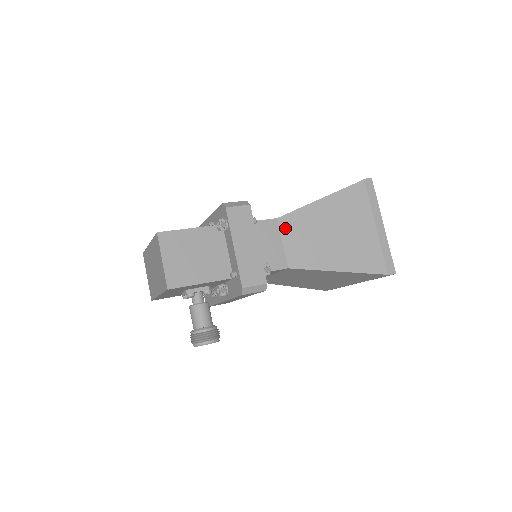
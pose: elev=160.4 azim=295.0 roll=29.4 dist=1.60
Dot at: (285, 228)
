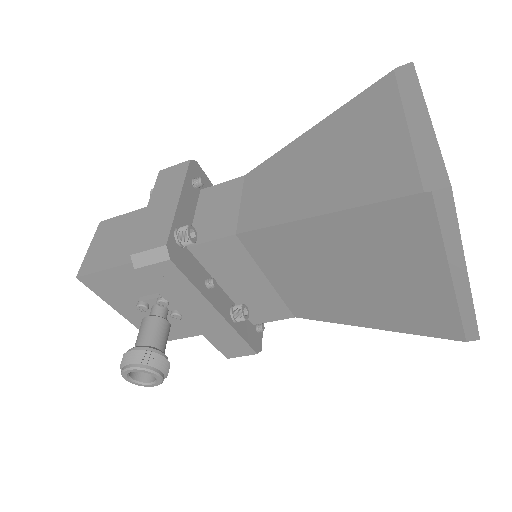
Dot at: (250, 183)
